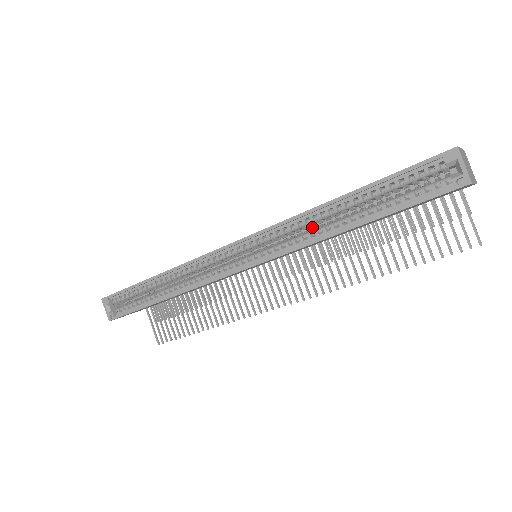
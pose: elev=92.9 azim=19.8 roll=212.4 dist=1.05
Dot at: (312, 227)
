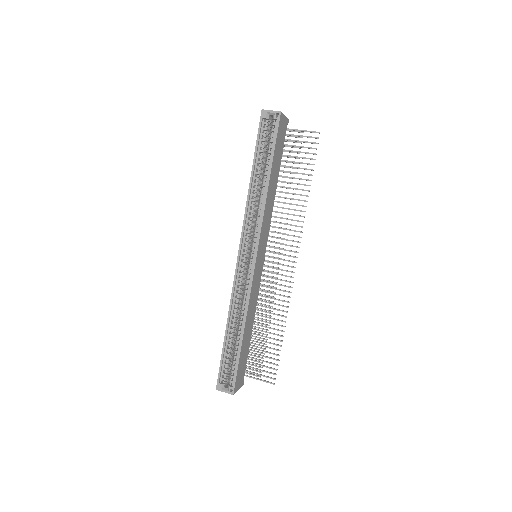
Dot at: occluded
